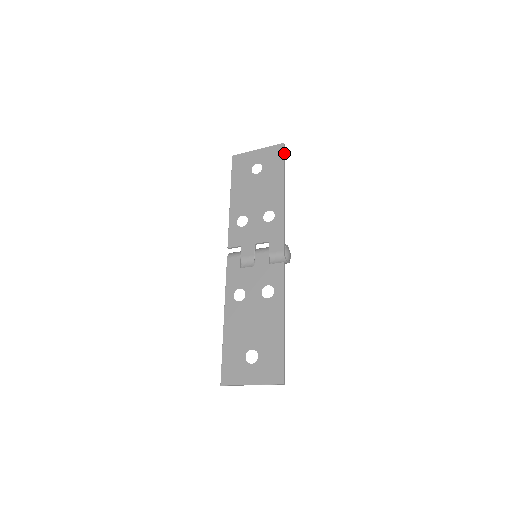
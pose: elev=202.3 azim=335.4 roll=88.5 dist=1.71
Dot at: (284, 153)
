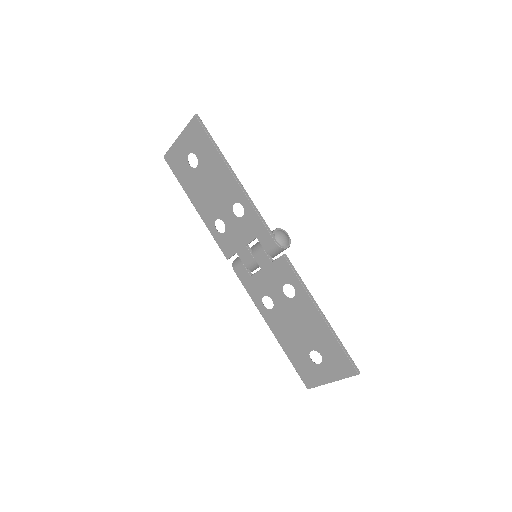
Dot at: (203, 127)
